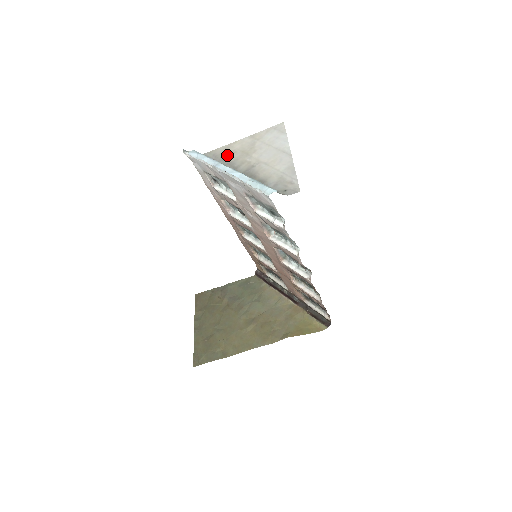
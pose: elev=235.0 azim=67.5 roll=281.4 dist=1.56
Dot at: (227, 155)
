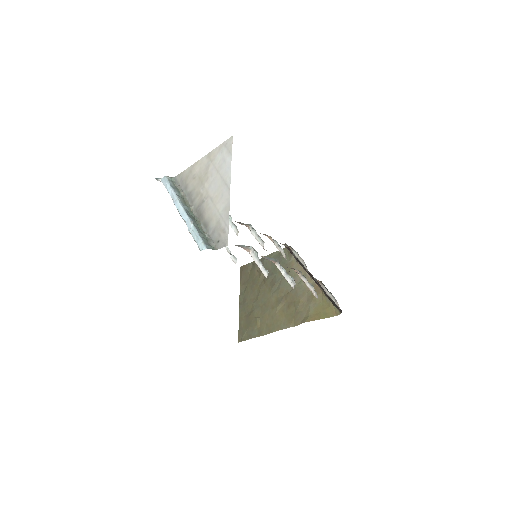
Dot at: (189, 182)
